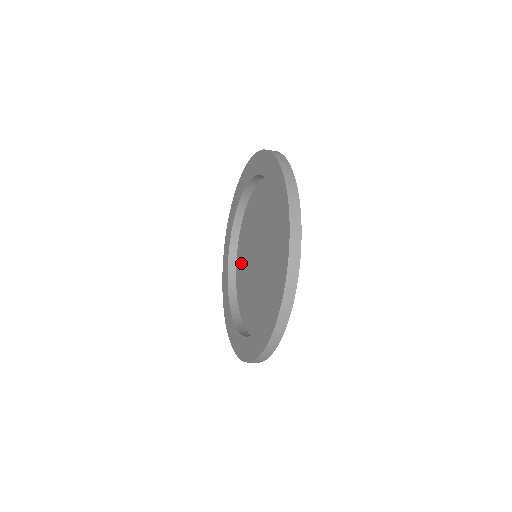
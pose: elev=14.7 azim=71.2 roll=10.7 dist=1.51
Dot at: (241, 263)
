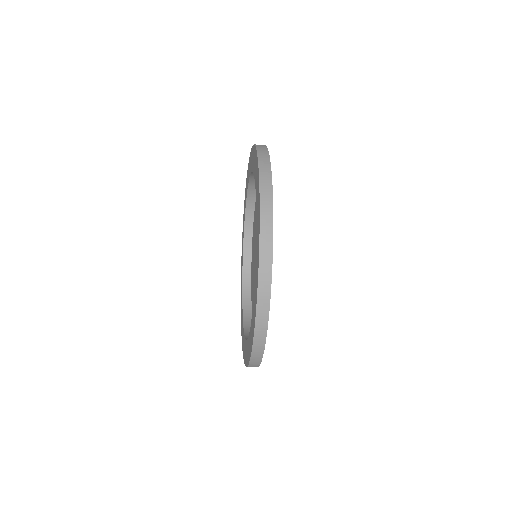
Dot at: (254, 232)
